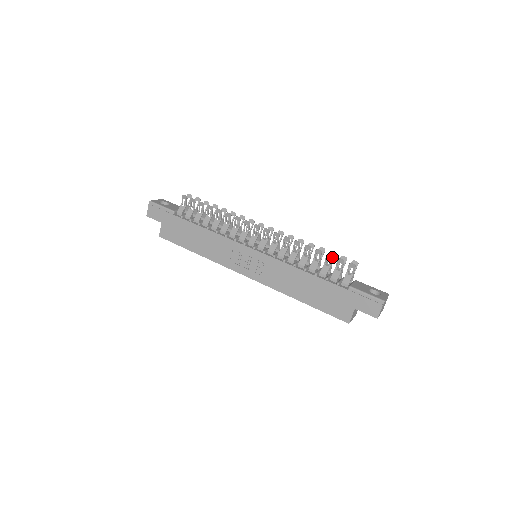
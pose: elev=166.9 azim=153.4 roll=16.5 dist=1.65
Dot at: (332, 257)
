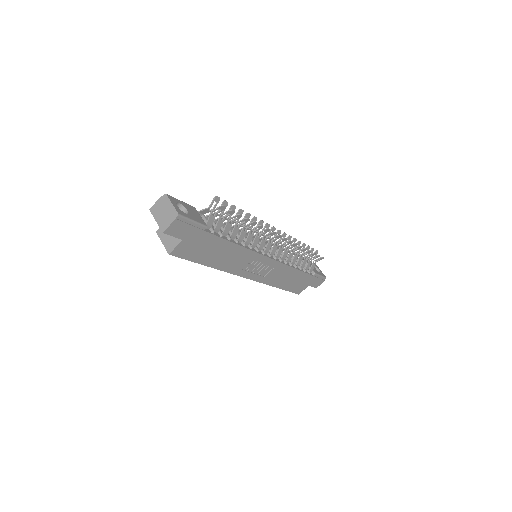
Dot at: occluded
